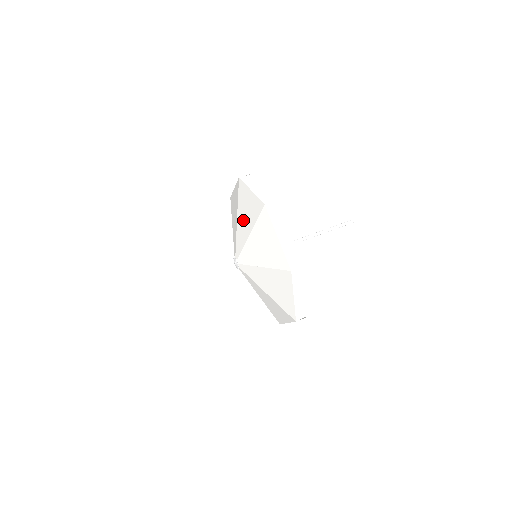
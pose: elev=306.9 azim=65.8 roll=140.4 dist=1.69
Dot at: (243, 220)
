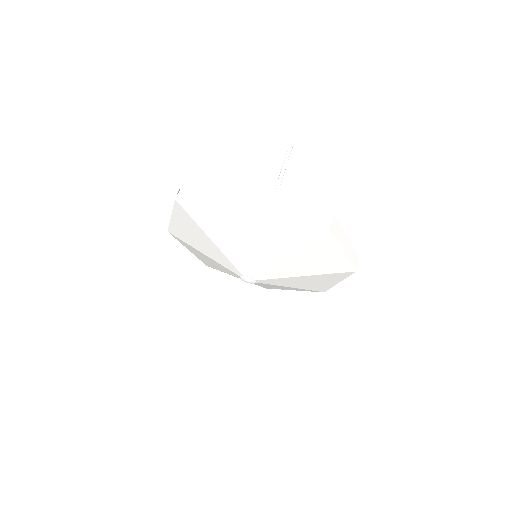
Dot at: (201, 244)
